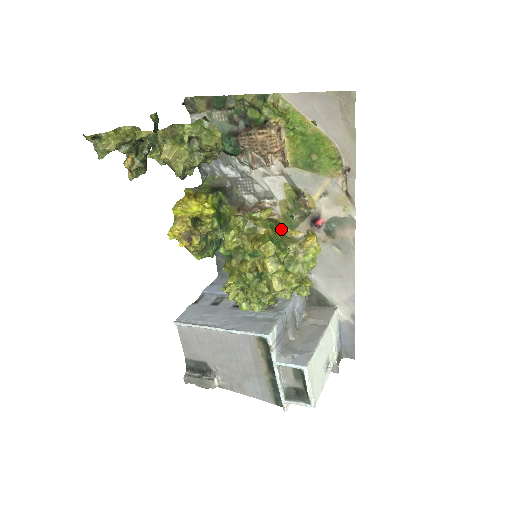
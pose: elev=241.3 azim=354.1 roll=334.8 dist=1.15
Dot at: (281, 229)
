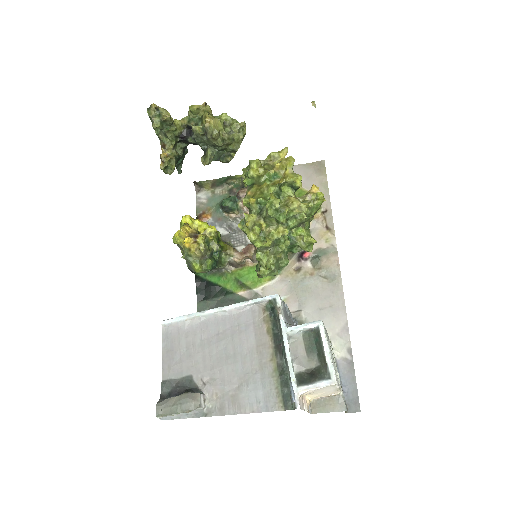
Dot at: occluded
